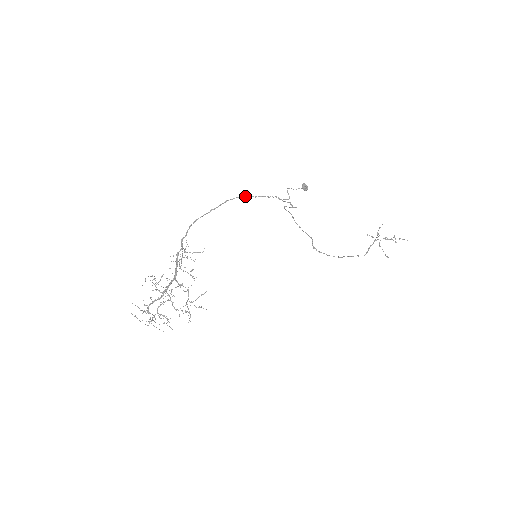
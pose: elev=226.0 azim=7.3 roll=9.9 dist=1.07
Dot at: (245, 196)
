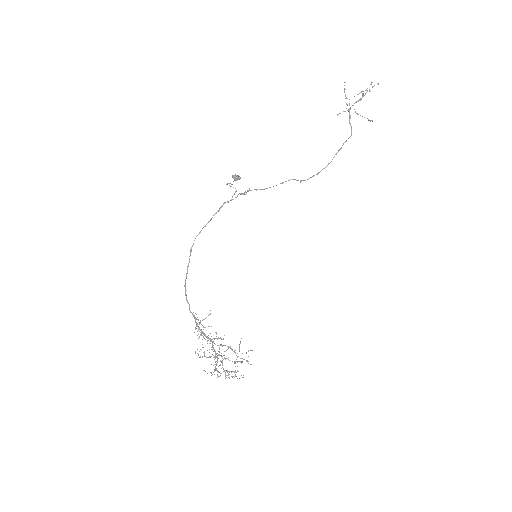
Dot at: (200, 231)
